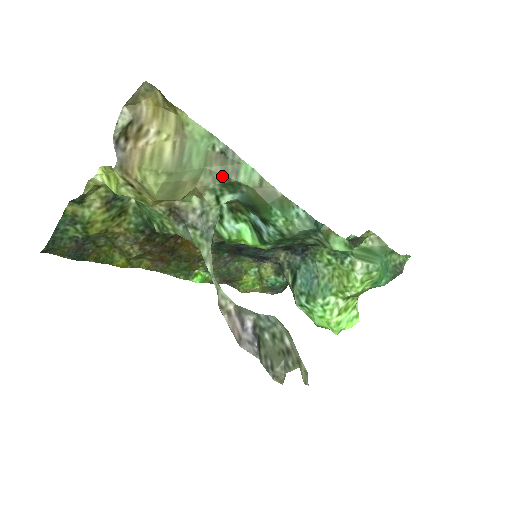
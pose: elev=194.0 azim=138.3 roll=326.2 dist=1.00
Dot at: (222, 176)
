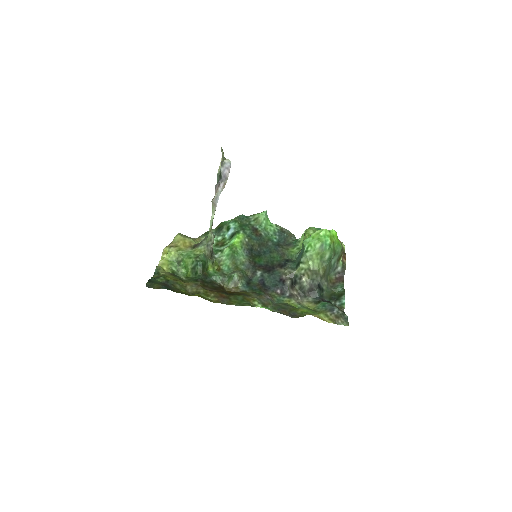
Dot at: (203, 234)
